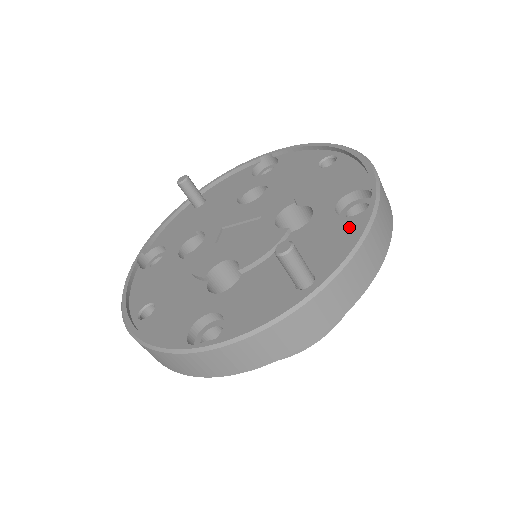
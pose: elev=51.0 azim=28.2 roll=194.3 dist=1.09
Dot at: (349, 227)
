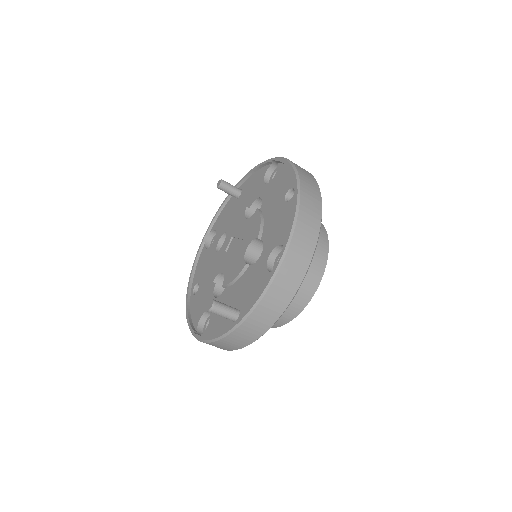
Dot at: (264, 282)
